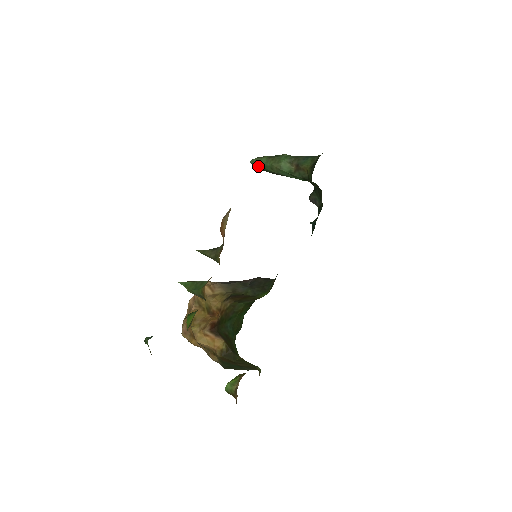
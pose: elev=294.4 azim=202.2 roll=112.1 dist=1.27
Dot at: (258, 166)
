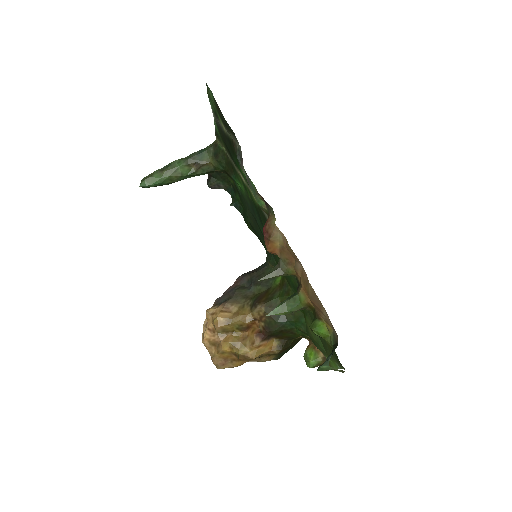
Dot at: (153, 185)
